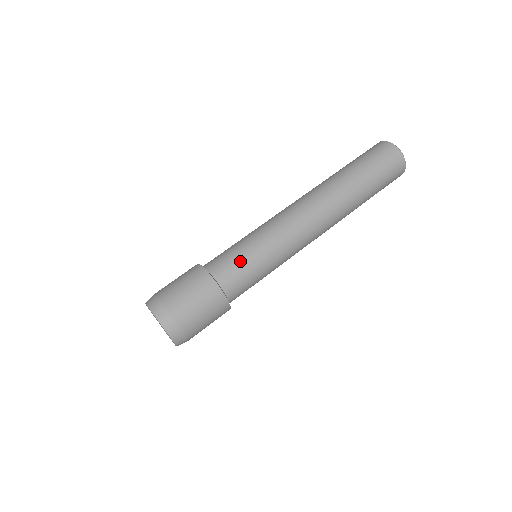
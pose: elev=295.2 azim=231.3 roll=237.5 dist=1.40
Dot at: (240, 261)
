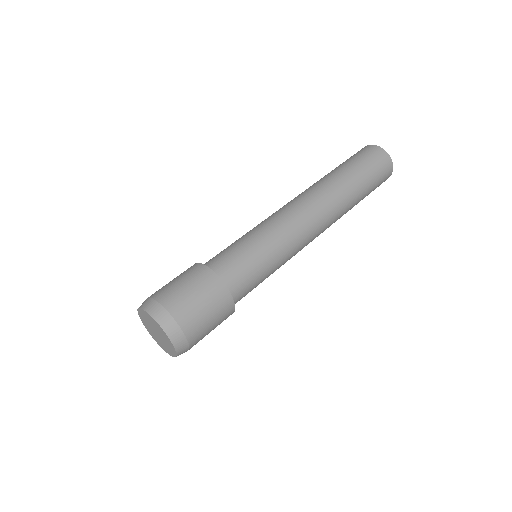
Dot at: (248, 263)
